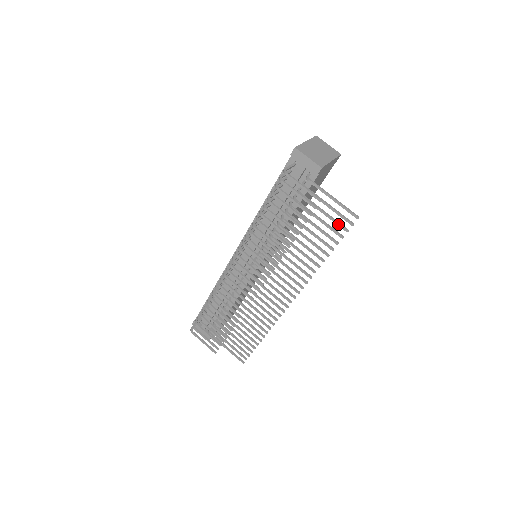
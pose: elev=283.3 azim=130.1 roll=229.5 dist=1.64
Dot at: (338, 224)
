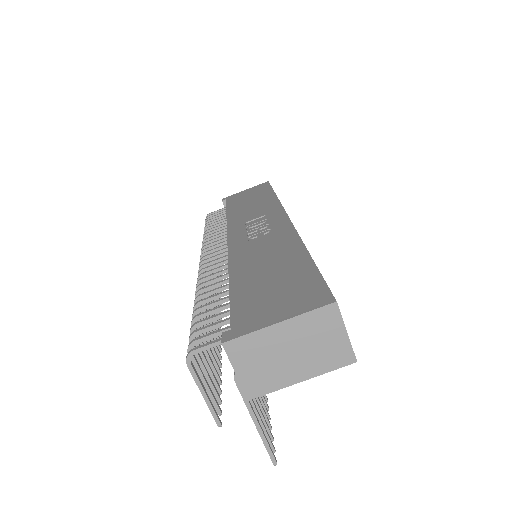
Dot at: occluded
